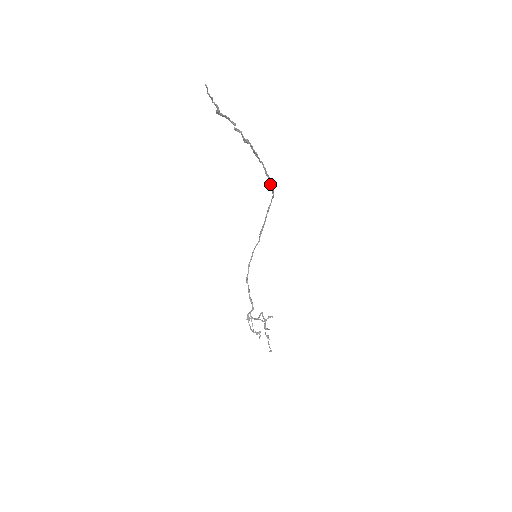
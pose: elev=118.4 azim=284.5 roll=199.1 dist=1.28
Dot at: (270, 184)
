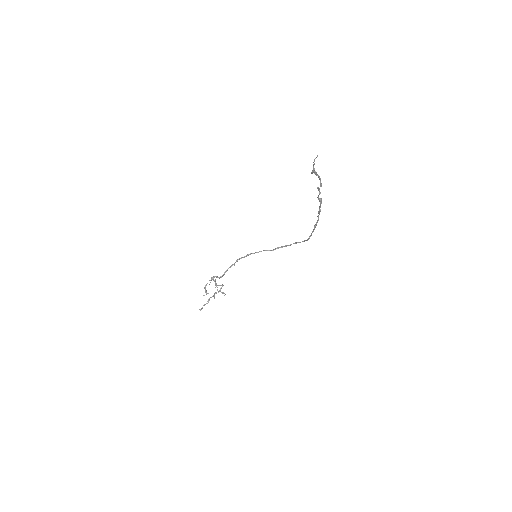
Dot at: (311, 233)
